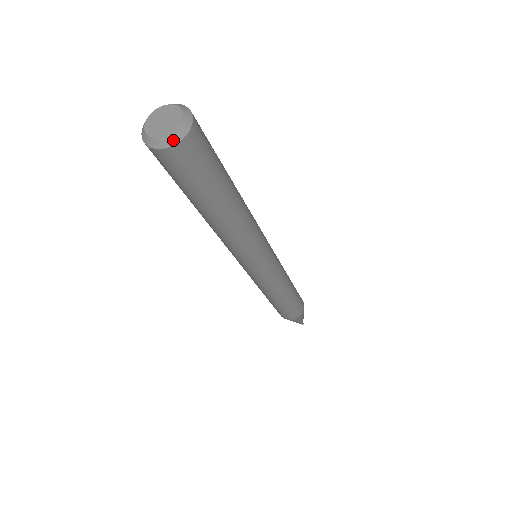
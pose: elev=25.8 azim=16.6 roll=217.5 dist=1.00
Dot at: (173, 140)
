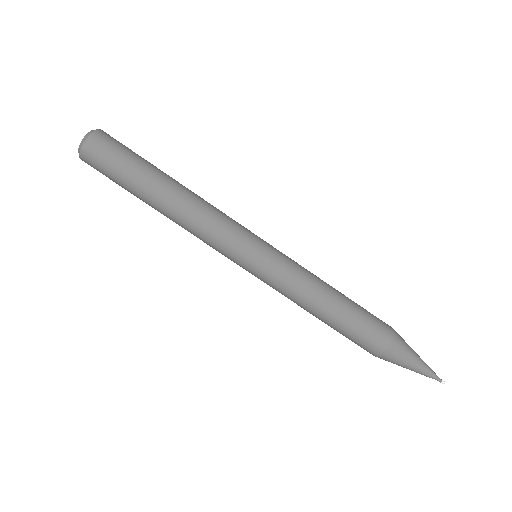
Dot at: (92, 132)
